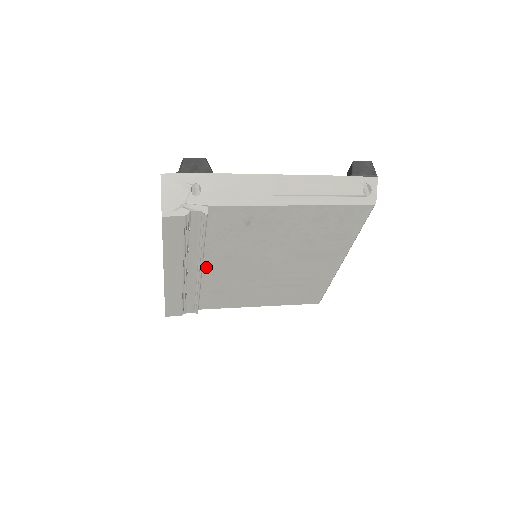
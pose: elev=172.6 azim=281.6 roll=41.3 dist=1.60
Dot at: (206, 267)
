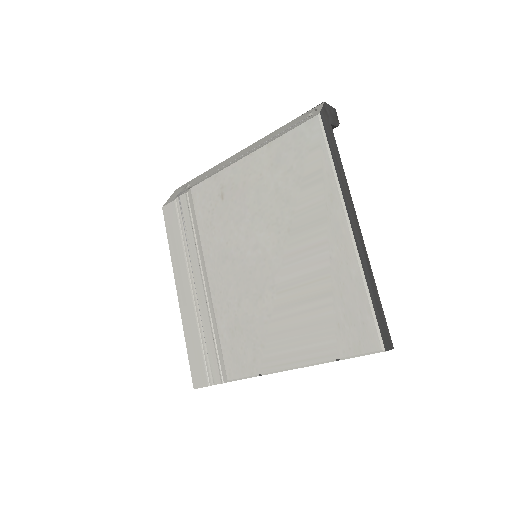
Dot at: (212, 280)
